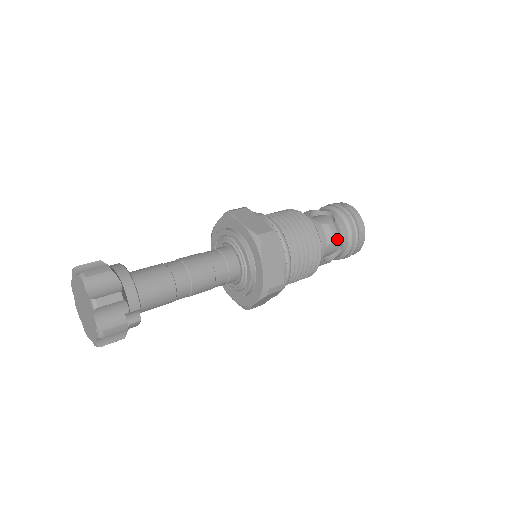
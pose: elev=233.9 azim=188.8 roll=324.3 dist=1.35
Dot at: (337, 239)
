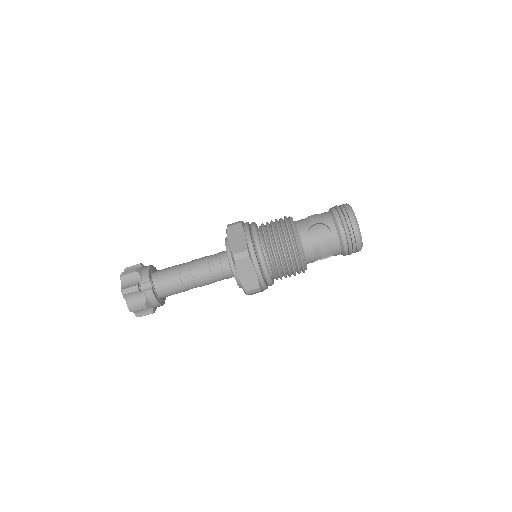
Dot at: (317, 223)
